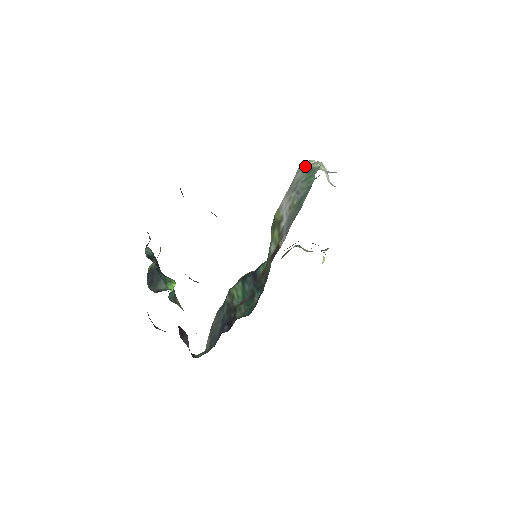
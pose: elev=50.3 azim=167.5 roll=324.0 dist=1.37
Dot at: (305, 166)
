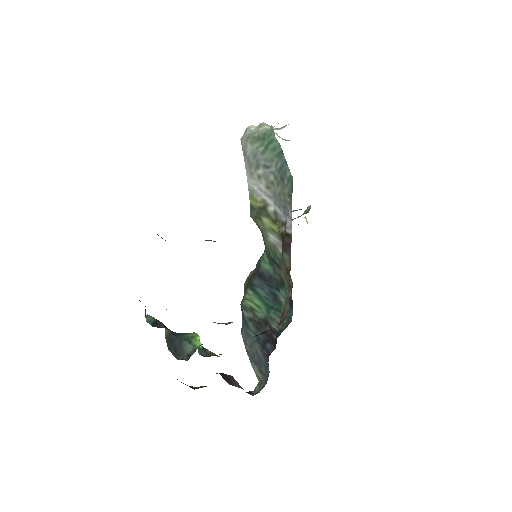
Dot at: (249, 136)
